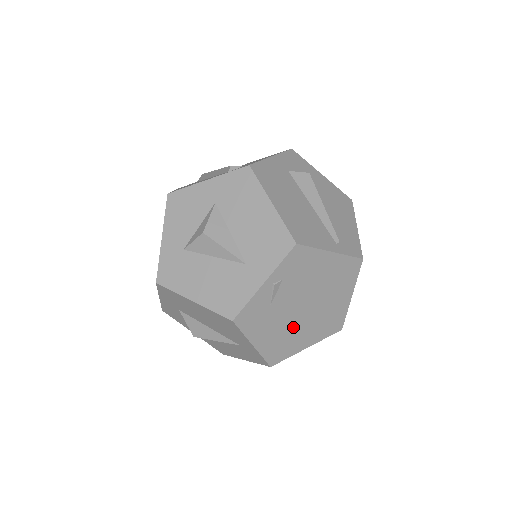
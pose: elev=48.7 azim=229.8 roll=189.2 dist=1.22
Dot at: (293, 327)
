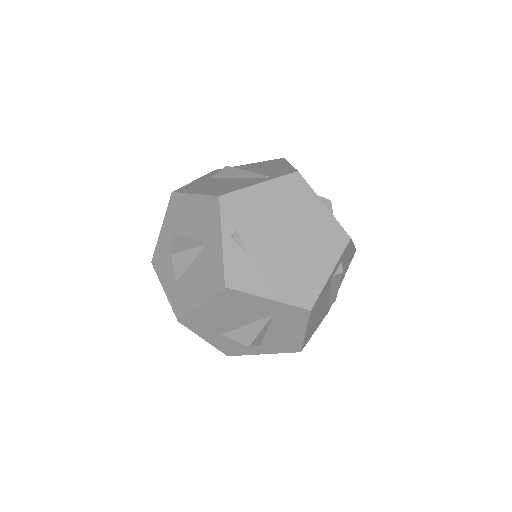
Dot at: (293, 262)
